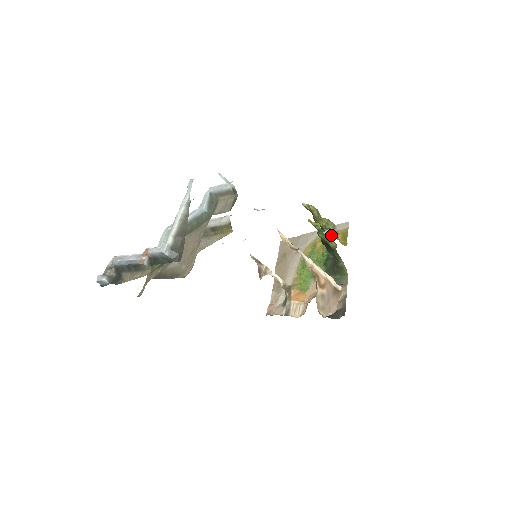
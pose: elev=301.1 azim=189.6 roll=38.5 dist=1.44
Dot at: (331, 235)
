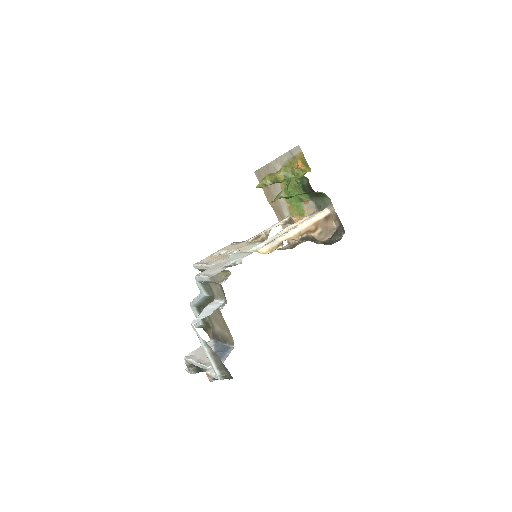
Dot at: (292, 162)
